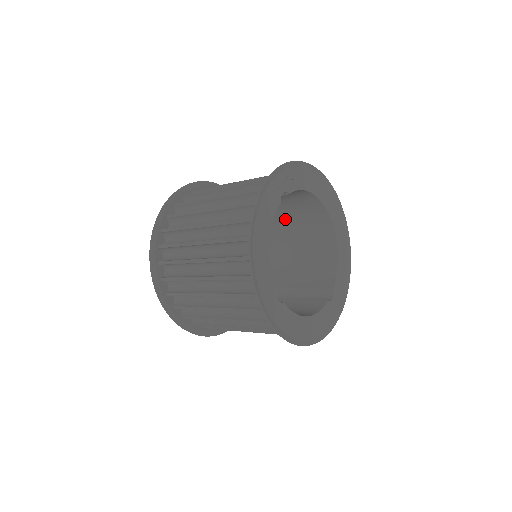
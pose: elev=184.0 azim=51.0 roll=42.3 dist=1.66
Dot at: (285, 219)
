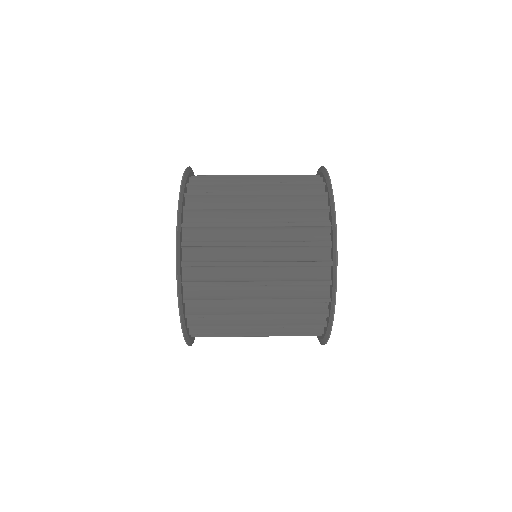
Dot at: occluded
